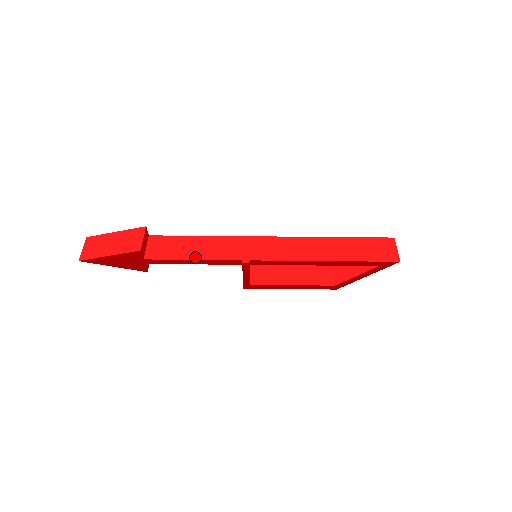
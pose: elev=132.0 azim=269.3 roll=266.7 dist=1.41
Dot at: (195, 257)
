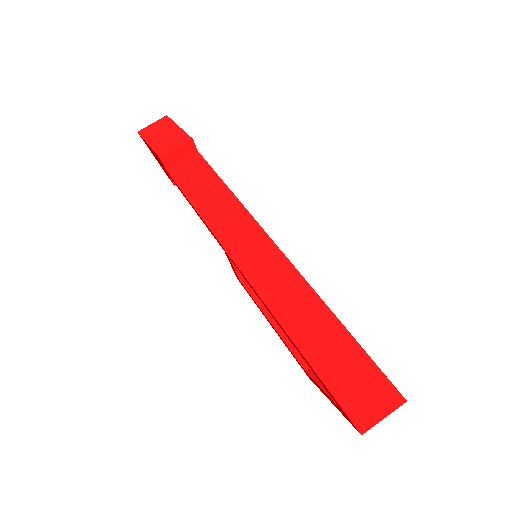
Dot at: (196, 204)
